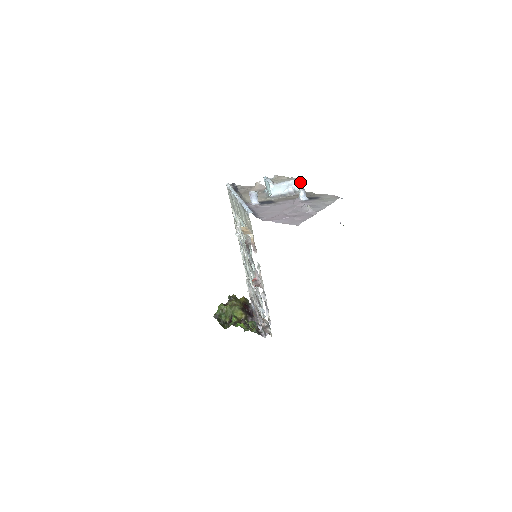
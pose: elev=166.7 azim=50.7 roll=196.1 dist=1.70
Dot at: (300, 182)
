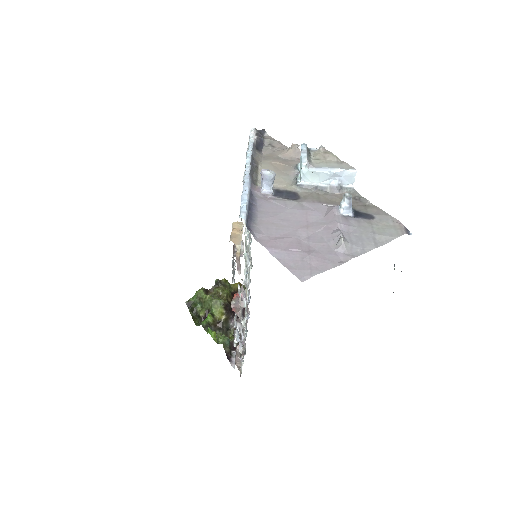
Dot at: (355, 175)
